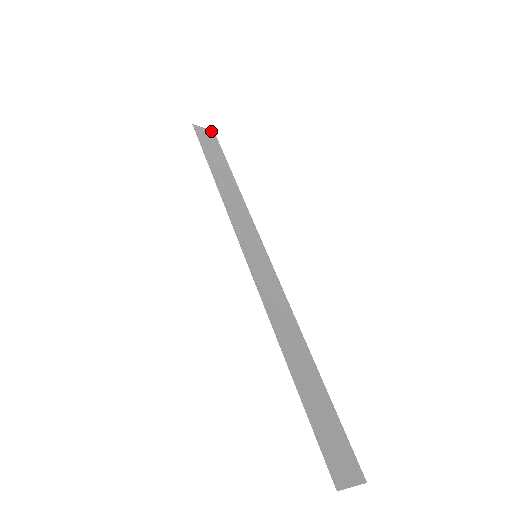
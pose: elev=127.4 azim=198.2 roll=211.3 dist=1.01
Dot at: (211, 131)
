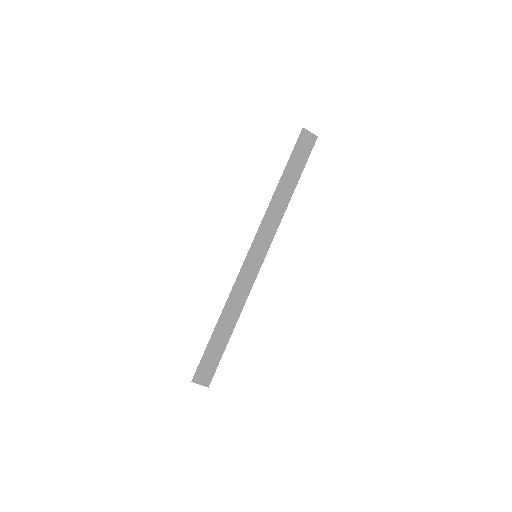
Dot at: (315, 137)
